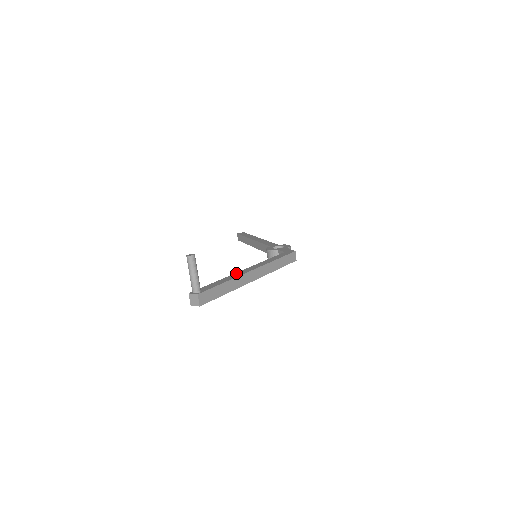
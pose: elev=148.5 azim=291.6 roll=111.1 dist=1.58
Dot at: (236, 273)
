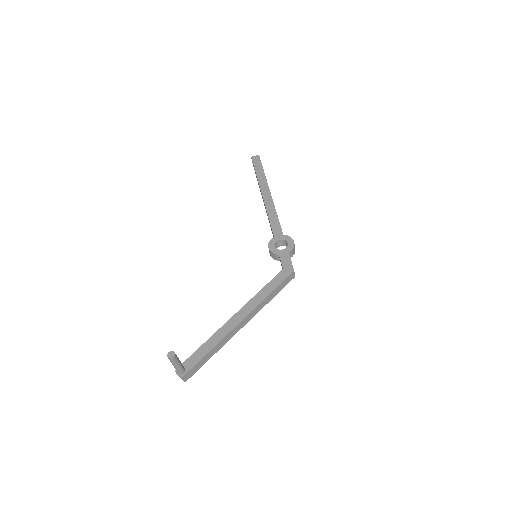
Dot at: (224, 326)
